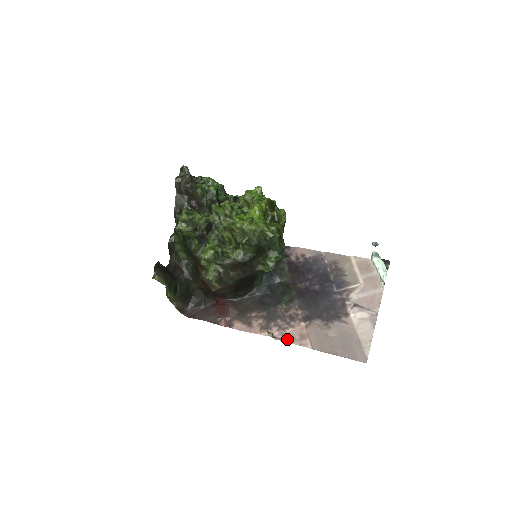
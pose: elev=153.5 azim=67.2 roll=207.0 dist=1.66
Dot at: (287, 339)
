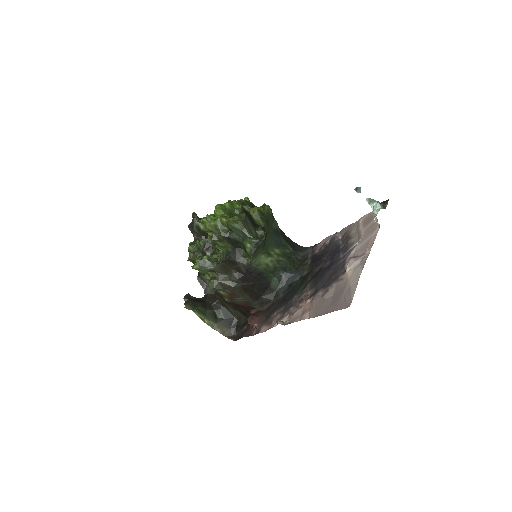
Dot at: (292, 320)
